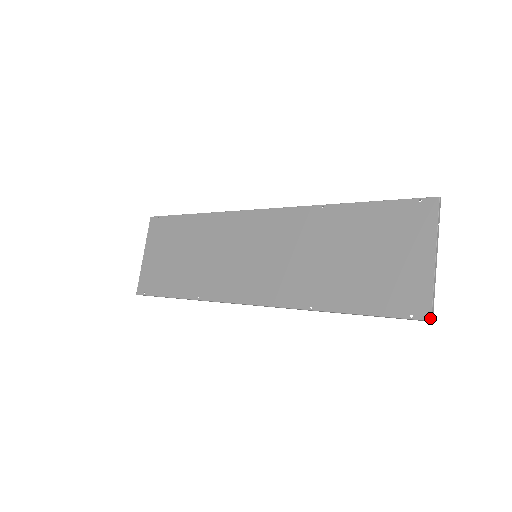
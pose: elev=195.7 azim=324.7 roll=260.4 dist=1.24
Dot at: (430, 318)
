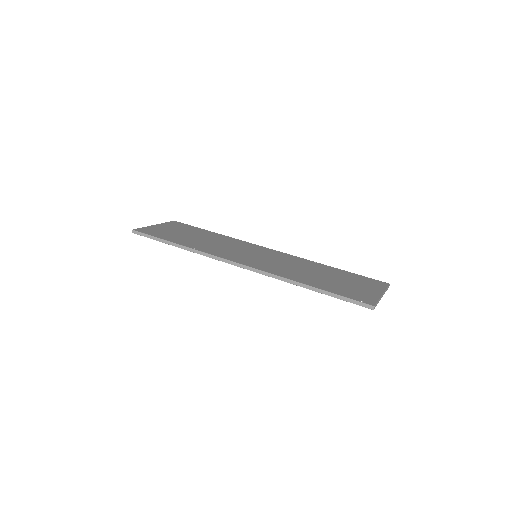
Dot at: (374, 305)
